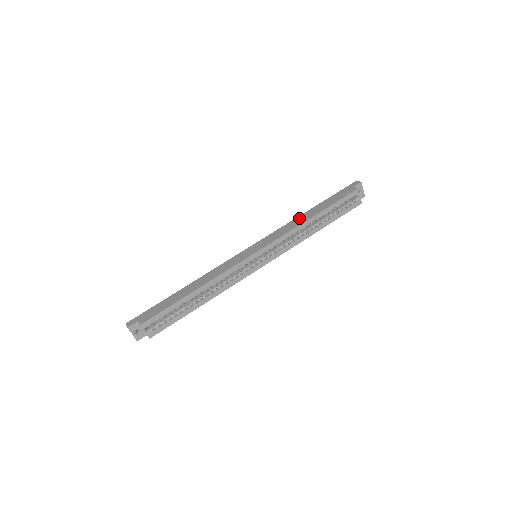
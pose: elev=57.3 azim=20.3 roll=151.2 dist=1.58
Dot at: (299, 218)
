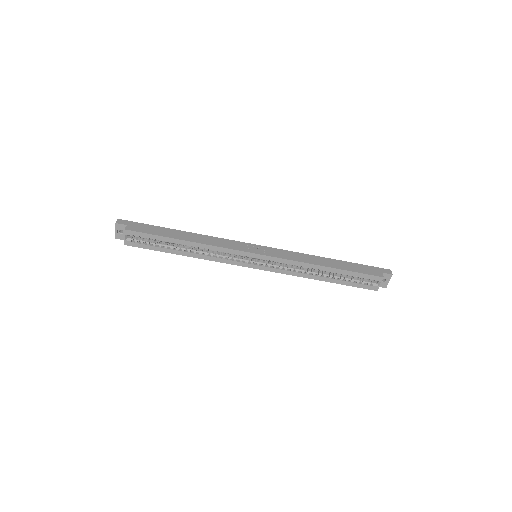
Dot at: (316, 258)
